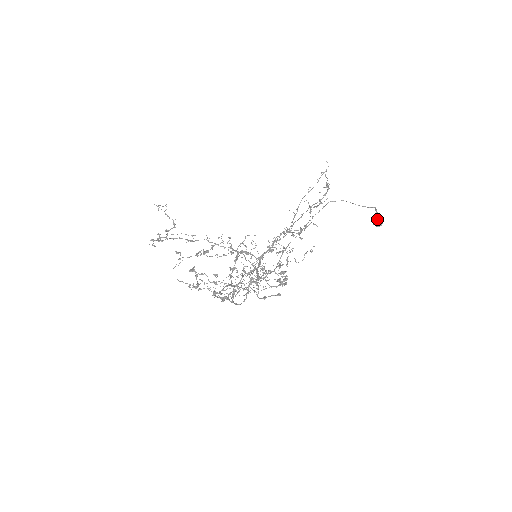
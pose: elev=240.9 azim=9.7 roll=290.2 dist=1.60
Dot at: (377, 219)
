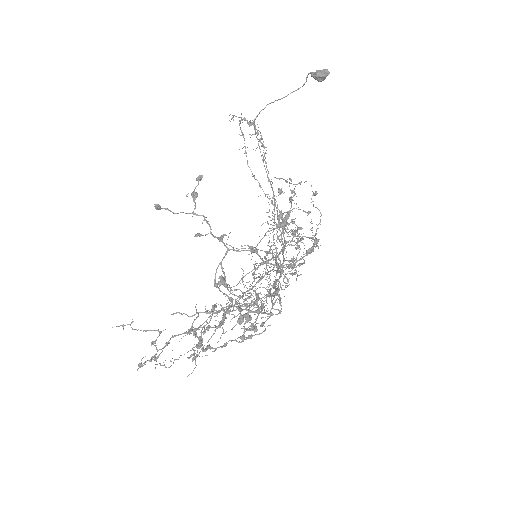
Dot at: (315, 72)
